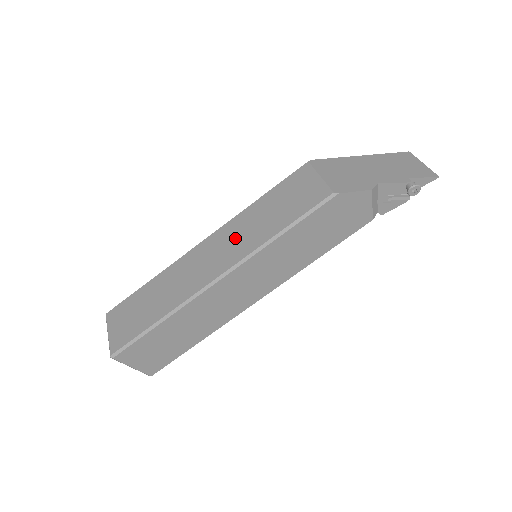
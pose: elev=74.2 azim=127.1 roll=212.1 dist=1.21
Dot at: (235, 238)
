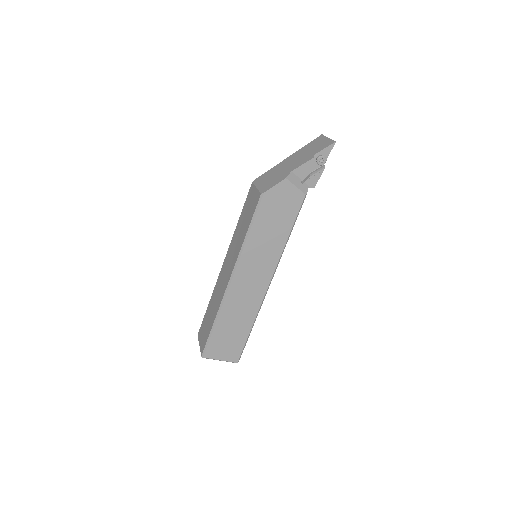
Dot at: (233, 252)
